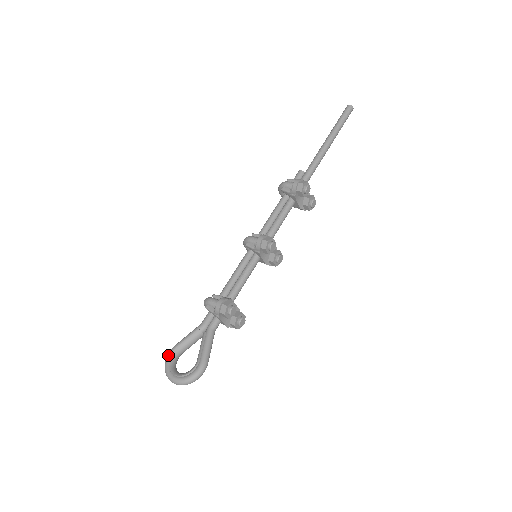
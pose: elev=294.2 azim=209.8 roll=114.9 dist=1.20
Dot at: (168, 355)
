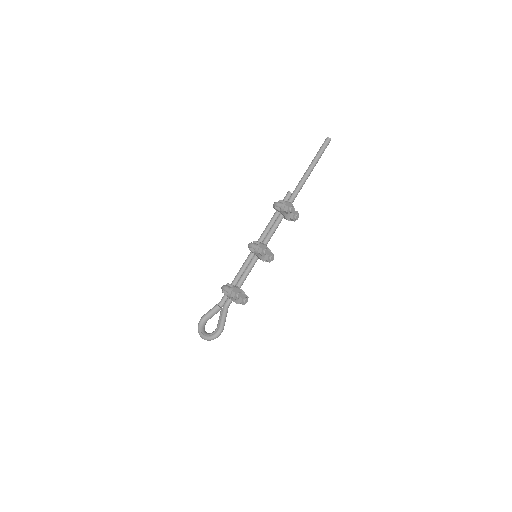
Dot at: (199, 321)
